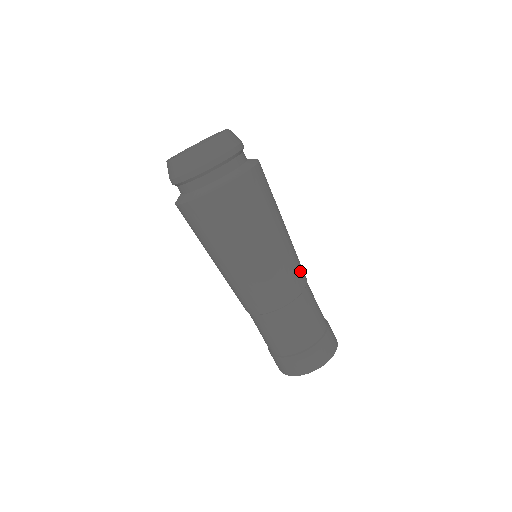
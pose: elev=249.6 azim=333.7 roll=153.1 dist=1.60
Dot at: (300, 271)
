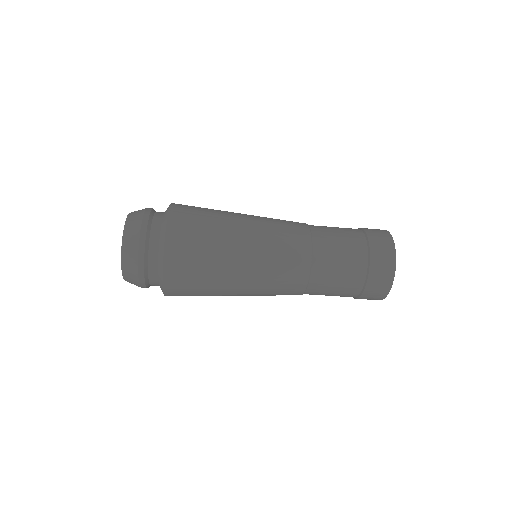
Dot at: (292, 269)
